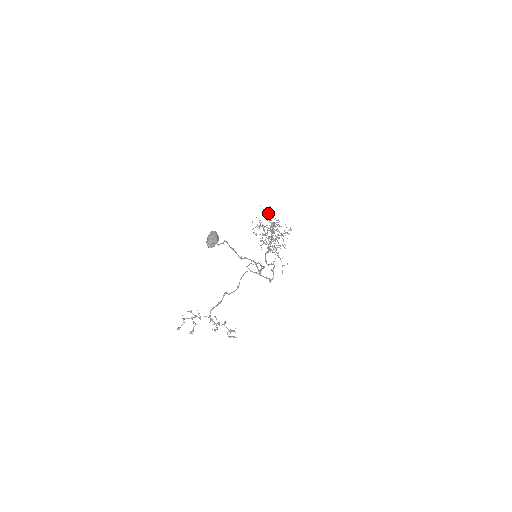
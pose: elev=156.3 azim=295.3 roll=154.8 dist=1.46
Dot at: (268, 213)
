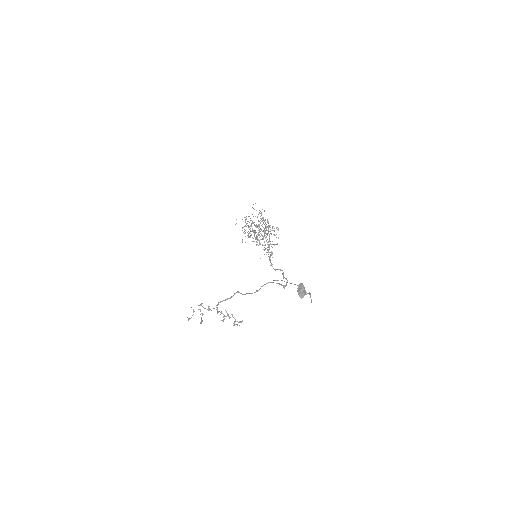
Dot at: (261, 215)
